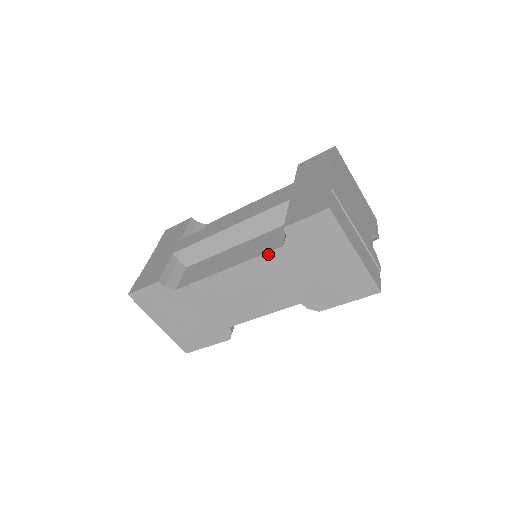
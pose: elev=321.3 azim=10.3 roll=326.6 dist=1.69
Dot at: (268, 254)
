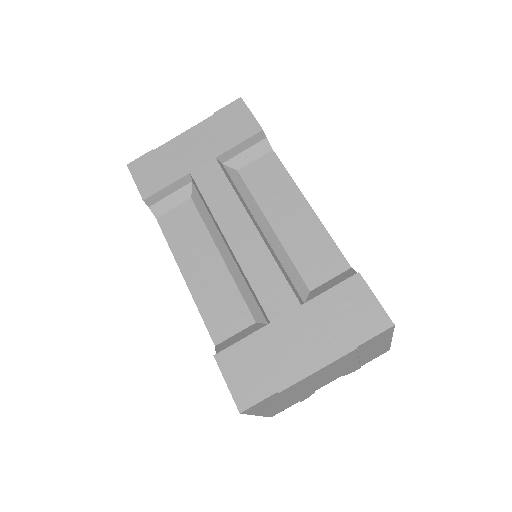
Dot at: (207, 328)
